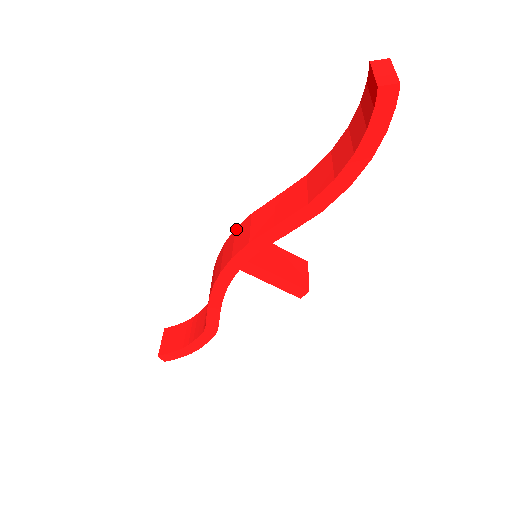
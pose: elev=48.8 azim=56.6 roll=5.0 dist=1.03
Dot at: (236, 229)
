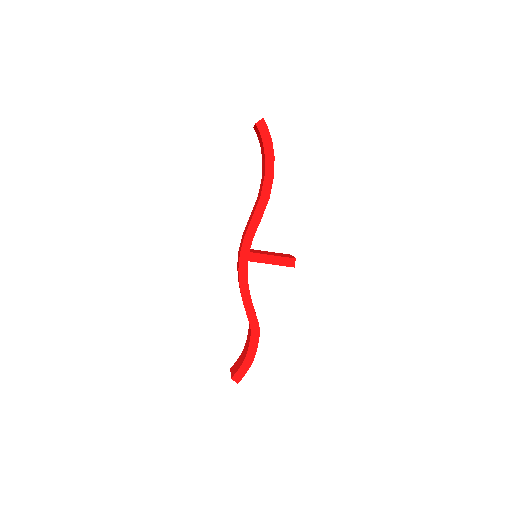
Dot at: occluded
